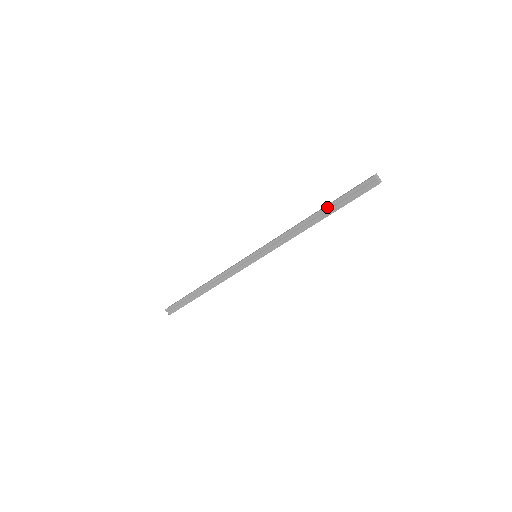
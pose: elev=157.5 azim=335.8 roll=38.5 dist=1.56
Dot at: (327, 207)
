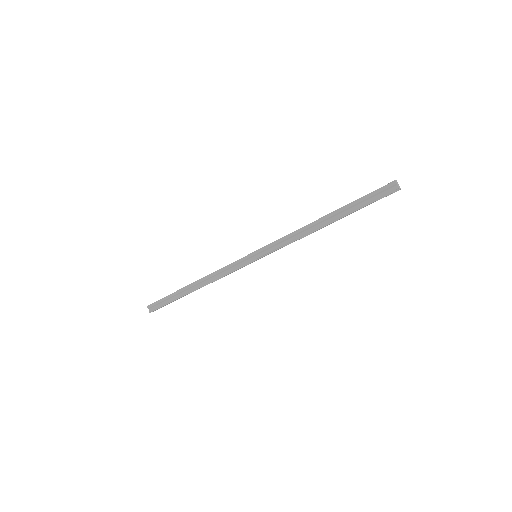
Dot at: (340, 209)
